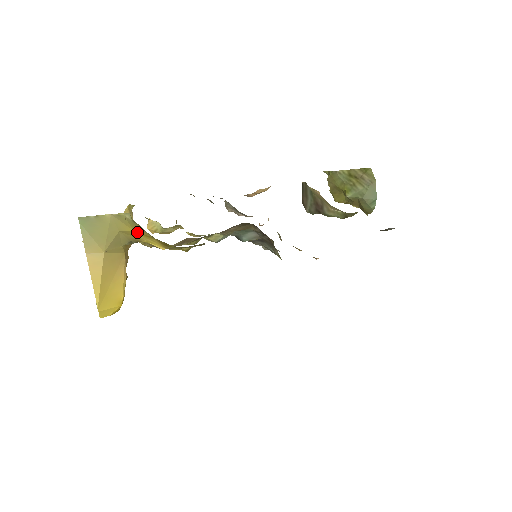
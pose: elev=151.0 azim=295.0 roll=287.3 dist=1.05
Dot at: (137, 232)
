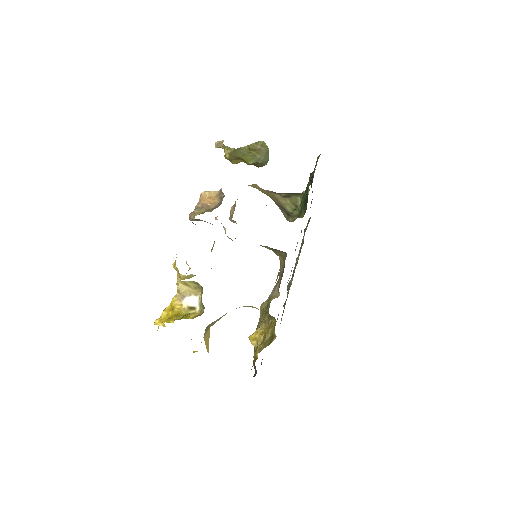
Dot at: occluded
